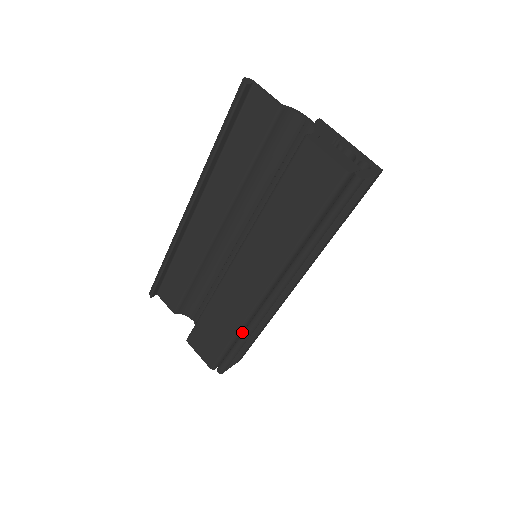
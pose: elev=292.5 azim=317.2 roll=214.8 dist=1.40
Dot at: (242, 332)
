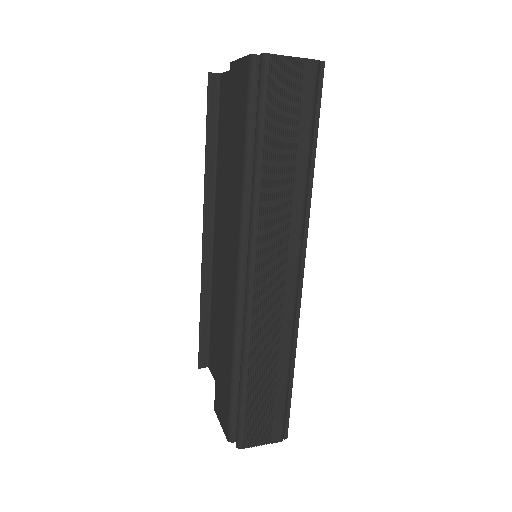
Dot at: occluded
